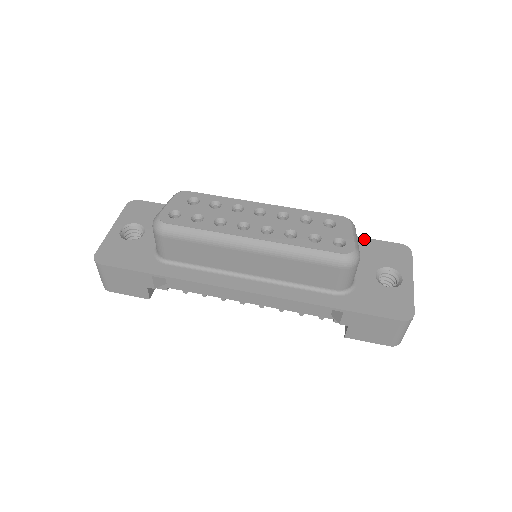
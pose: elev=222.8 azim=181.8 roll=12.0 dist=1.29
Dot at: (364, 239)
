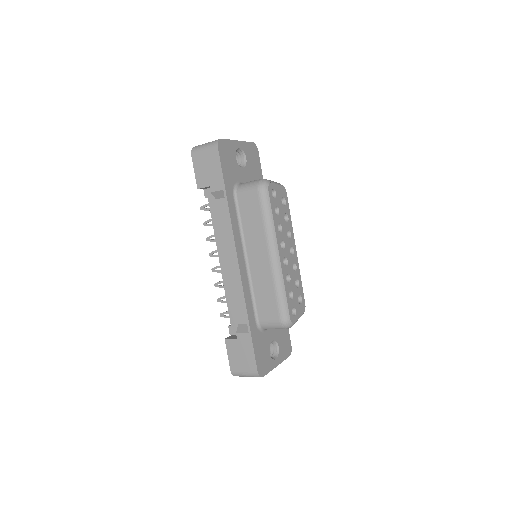
Dot at: occluded
